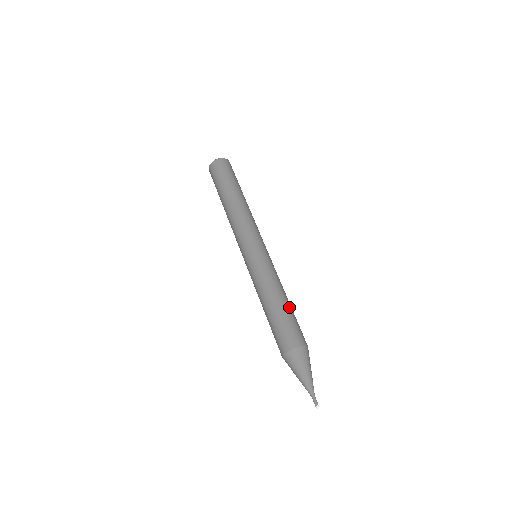
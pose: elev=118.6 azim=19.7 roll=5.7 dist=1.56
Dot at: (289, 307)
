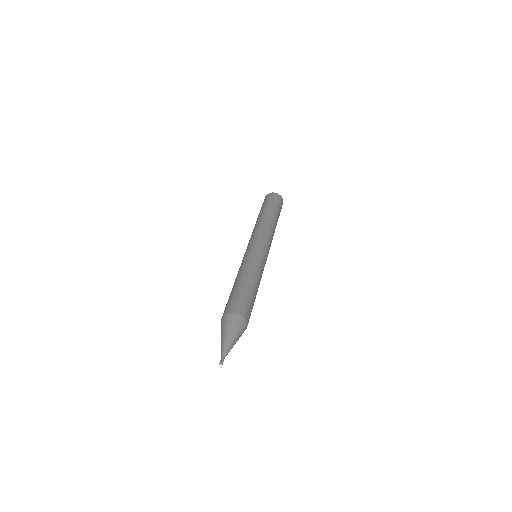
Dot at: occluded
